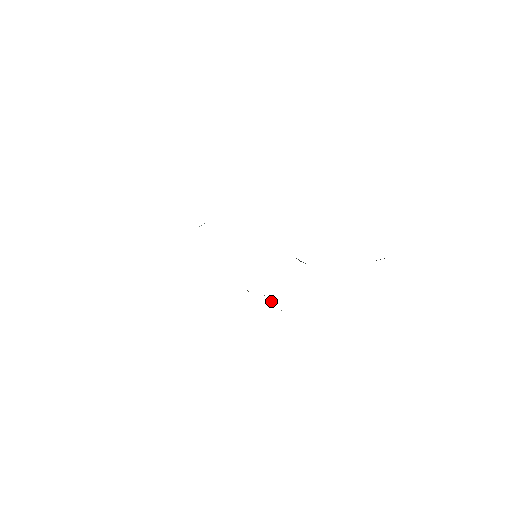
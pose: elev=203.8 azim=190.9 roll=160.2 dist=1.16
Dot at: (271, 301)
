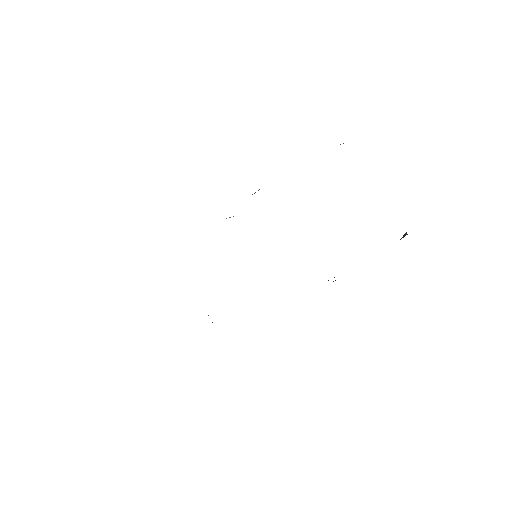
Dot at: occluded
